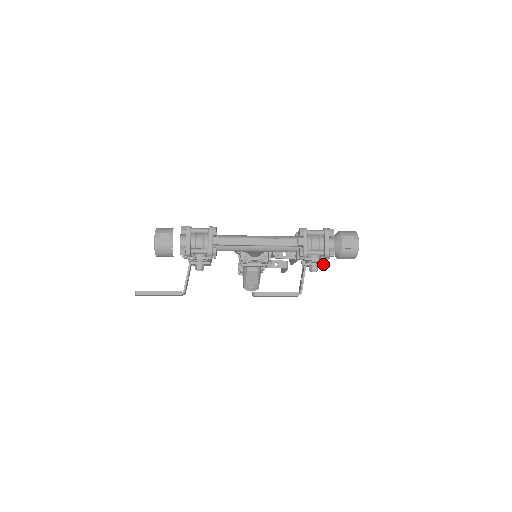
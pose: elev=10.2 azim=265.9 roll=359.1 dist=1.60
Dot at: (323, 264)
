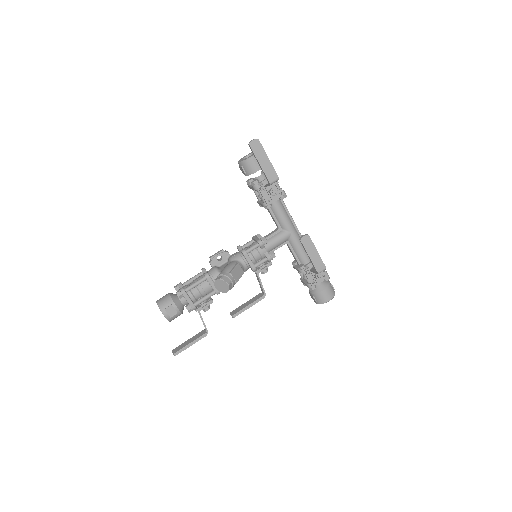
Dot at: (324, 278)
